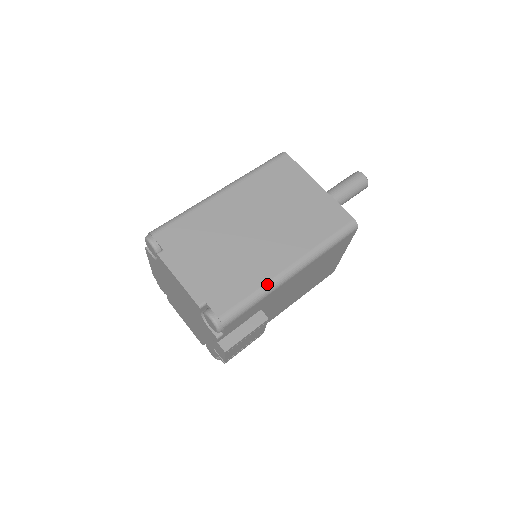
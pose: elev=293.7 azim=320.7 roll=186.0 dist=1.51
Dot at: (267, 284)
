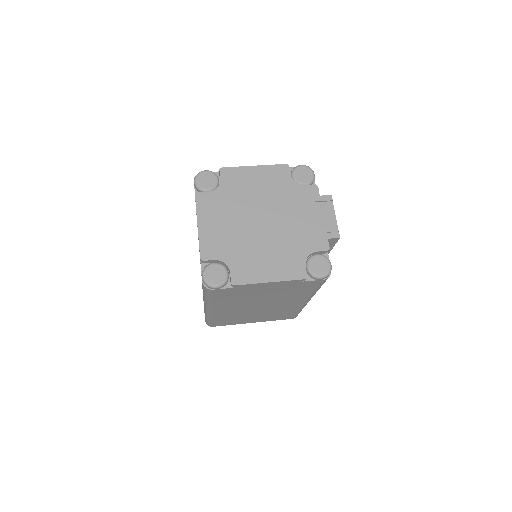
Dot at: occluded
